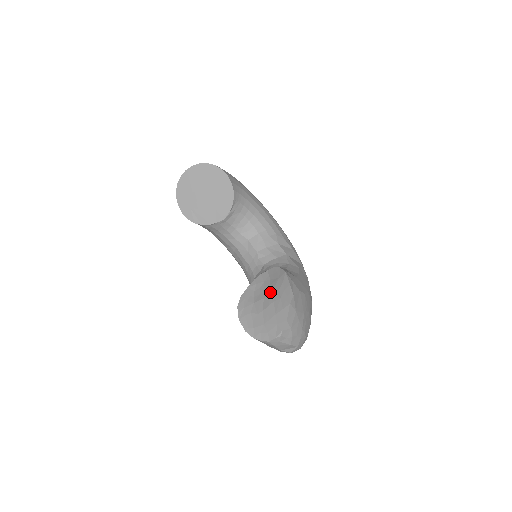
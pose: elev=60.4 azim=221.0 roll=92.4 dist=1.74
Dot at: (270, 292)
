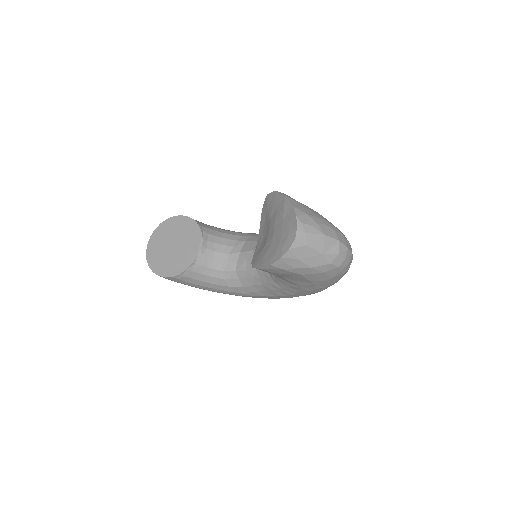
Dot at: (269, 223)
